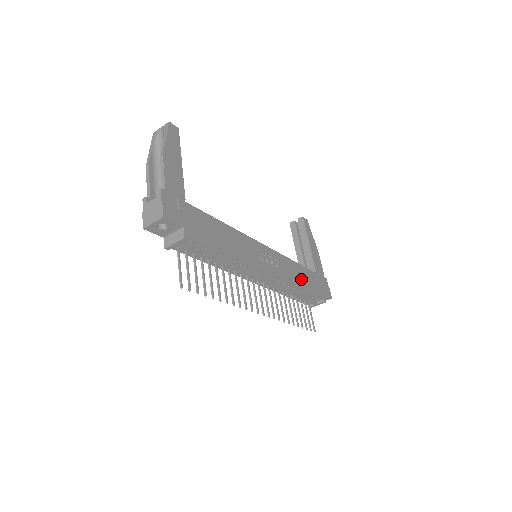
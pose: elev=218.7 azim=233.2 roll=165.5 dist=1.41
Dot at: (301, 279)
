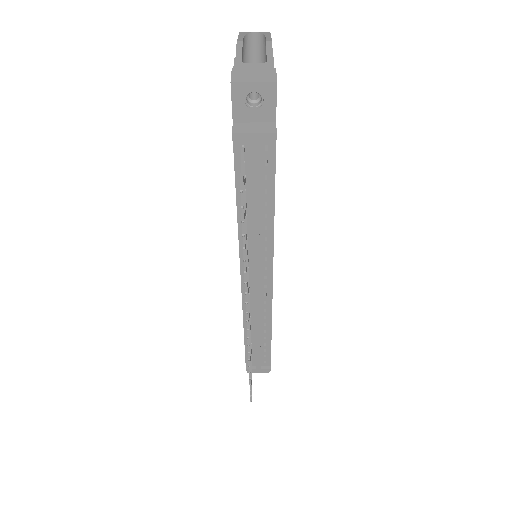
Dot at: occluded
